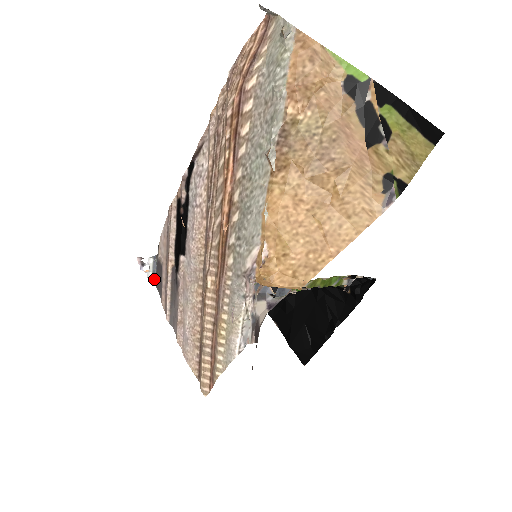
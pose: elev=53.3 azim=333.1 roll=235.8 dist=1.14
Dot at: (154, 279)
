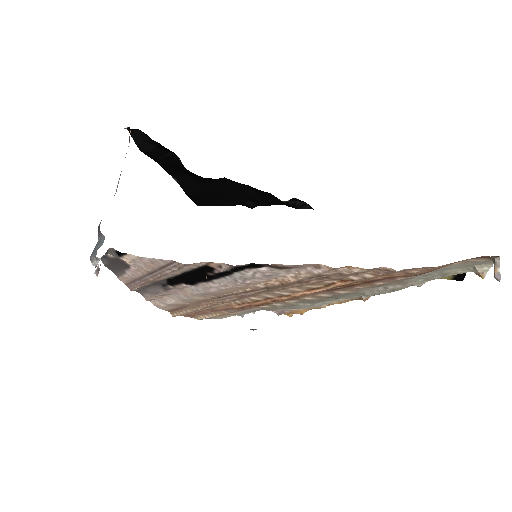
Dot at: occluded
